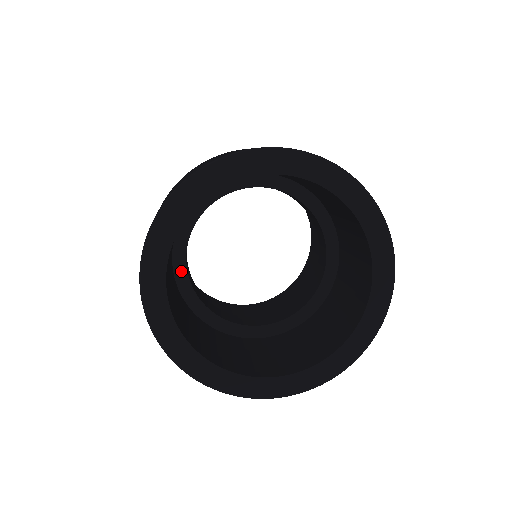
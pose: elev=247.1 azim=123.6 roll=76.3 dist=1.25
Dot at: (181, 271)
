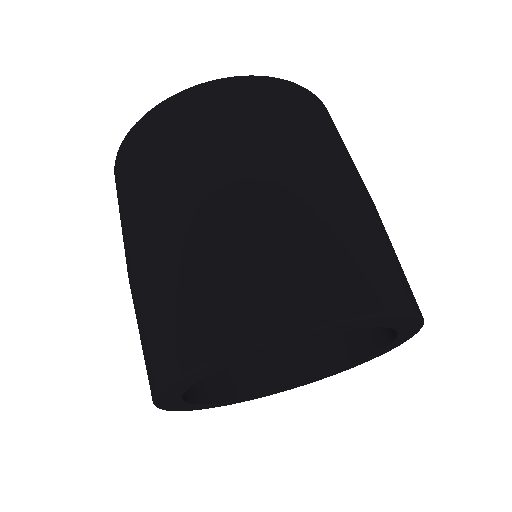
Dot at: occluded
